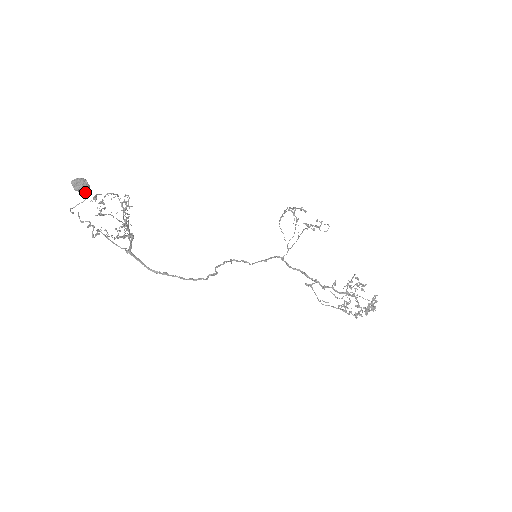
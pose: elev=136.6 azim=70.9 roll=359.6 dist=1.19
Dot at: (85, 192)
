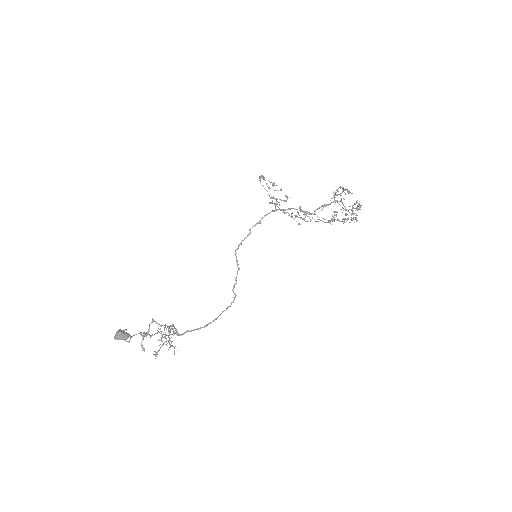
Dot at: (124, 330)
